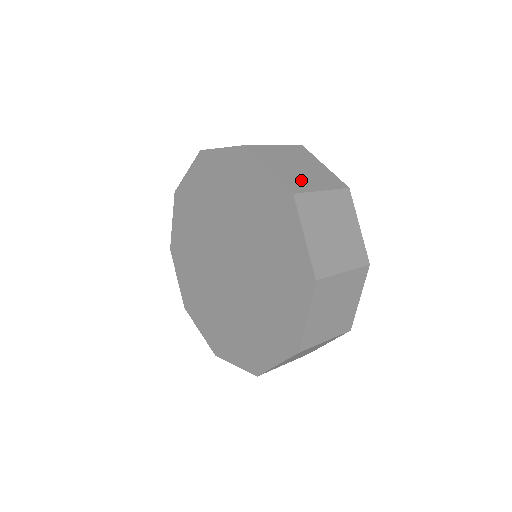
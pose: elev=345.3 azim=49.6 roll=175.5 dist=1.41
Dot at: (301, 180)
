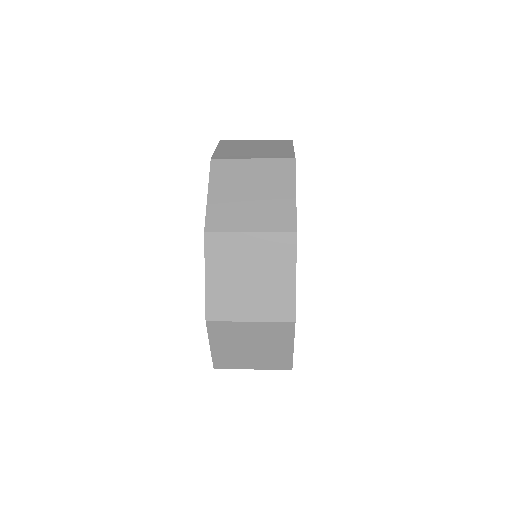
Dot at: (235, 214)
